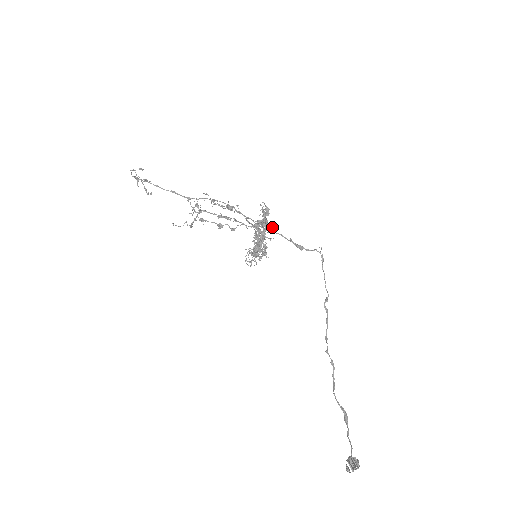
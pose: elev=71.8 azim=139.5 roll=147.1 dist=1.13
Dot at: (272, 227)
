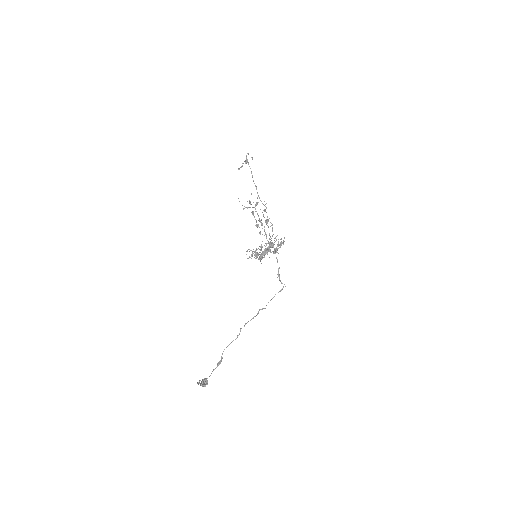
Dot at: occluded
